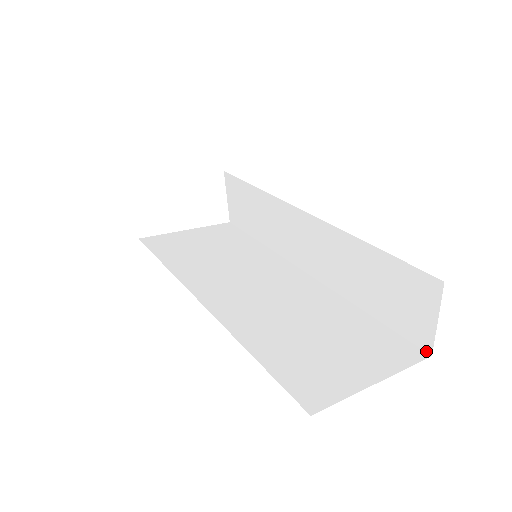
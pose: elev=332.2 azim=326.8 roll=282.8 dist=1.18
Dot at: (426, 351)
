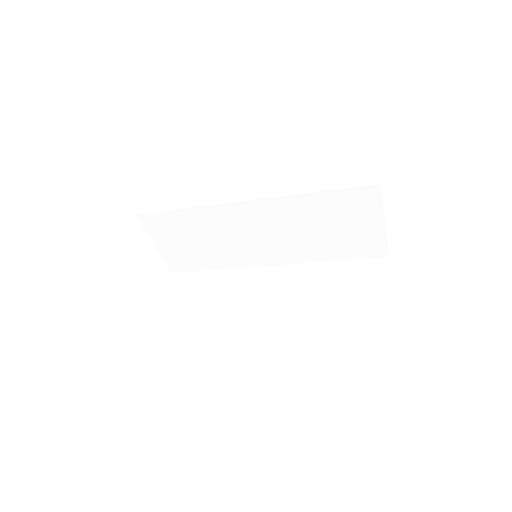
Dot at: (387, 304)
